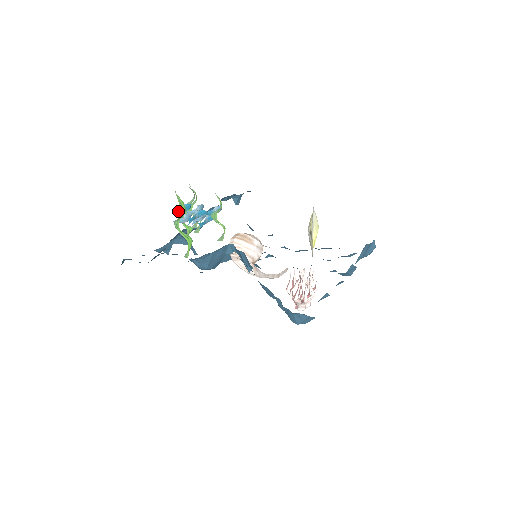
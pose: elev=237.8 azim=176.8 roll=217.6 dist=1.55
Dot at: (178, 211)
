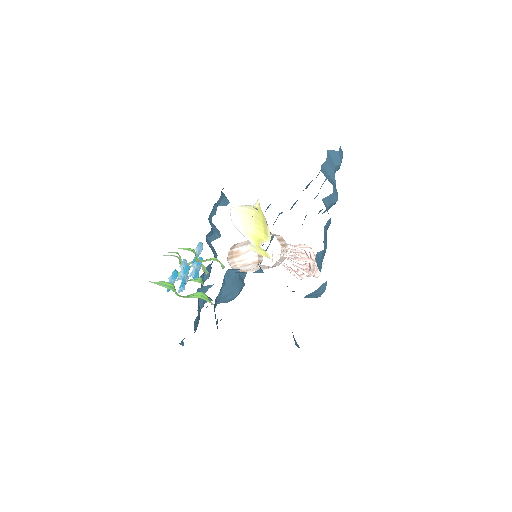
Dot at: occluded
